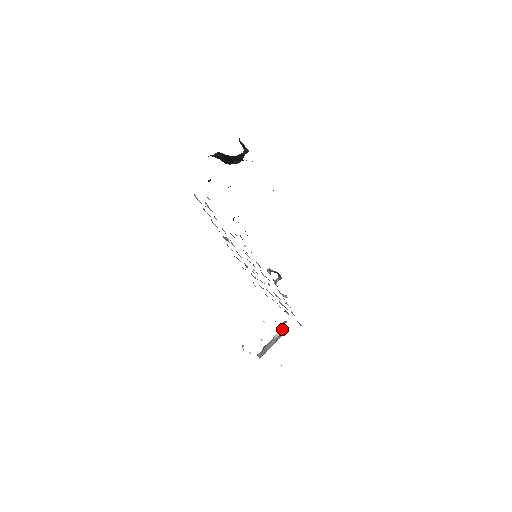
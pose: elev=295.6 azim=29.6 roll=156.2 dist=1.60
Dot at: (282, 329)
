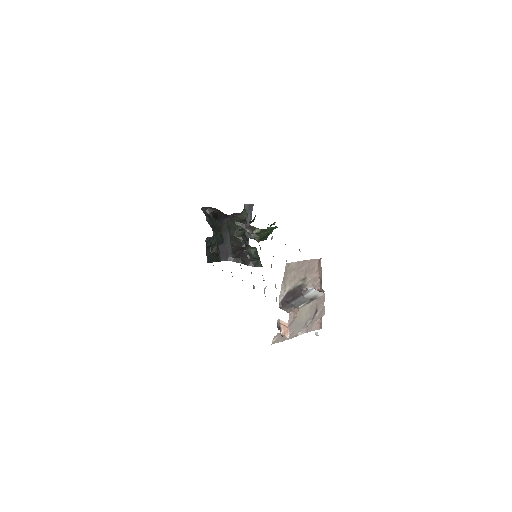
Dot at: (315, 291)
